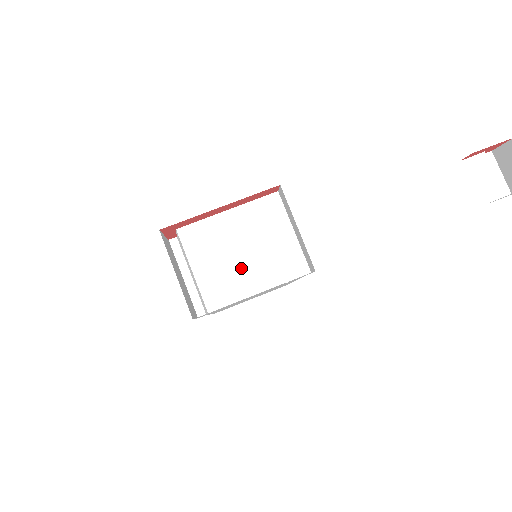
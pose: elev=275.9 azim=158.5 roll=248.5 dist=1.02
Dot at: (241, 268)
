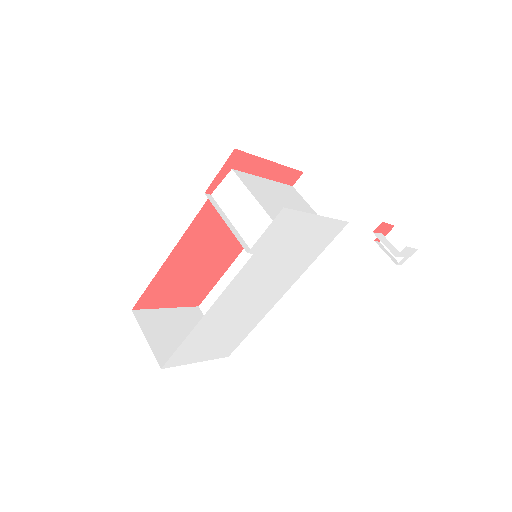
Dot at: occluded
